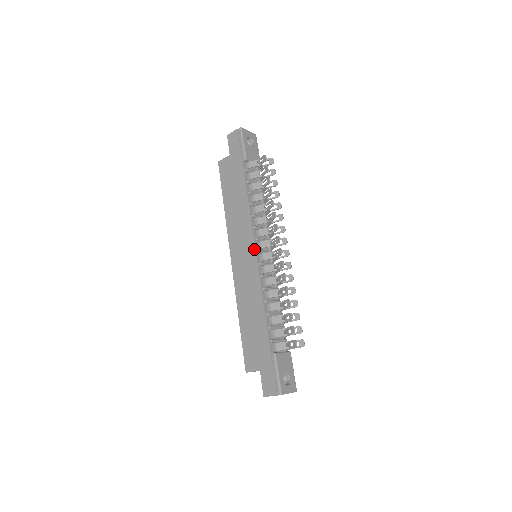
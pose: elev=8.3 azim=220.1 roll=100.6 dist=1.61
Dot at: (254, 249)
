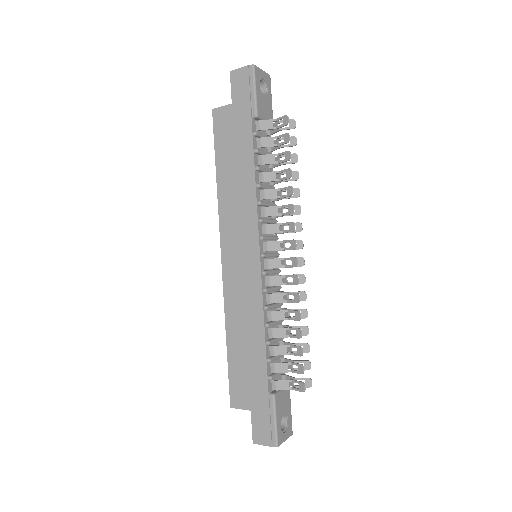
Dot at: (258, 252)
